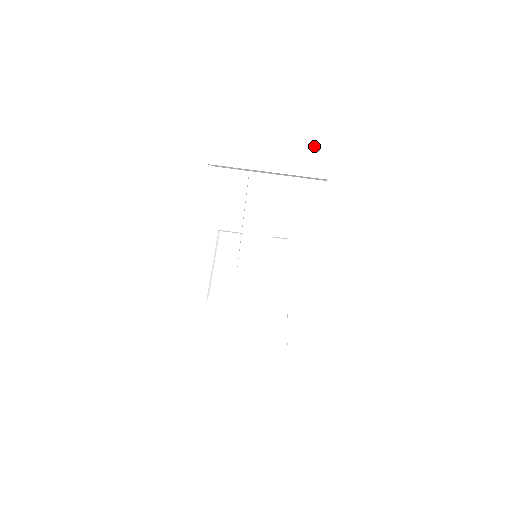
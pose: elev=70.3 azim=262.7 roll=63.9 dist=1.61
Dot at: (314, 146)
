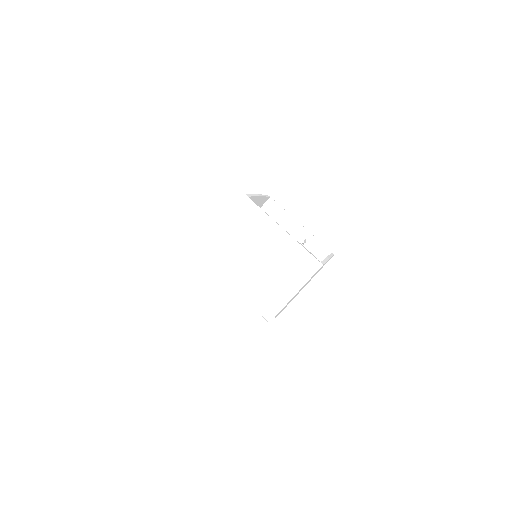
Dot at: (252, 229)
